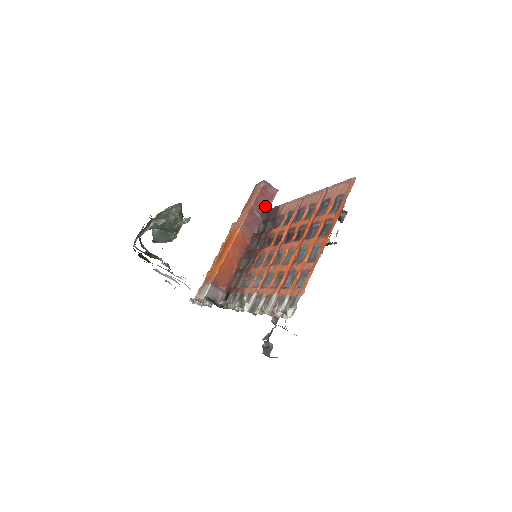
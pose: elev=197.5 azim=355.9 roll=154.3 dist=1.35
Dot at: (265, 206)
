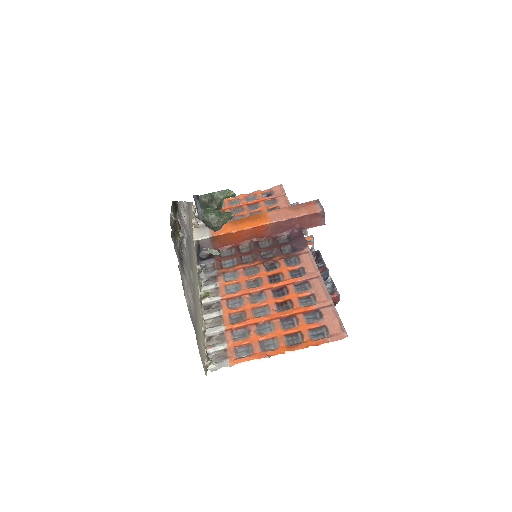
Dot at: (303, 226)
